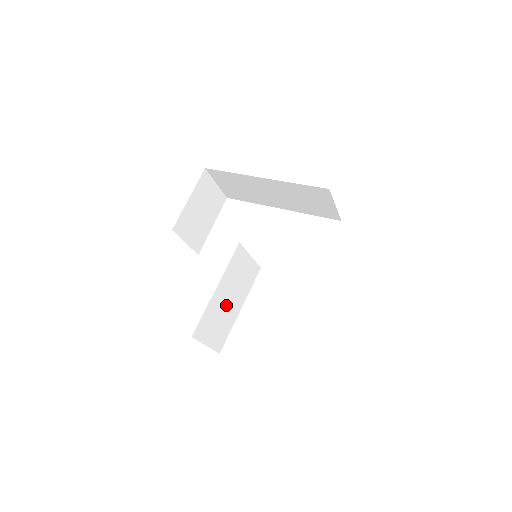
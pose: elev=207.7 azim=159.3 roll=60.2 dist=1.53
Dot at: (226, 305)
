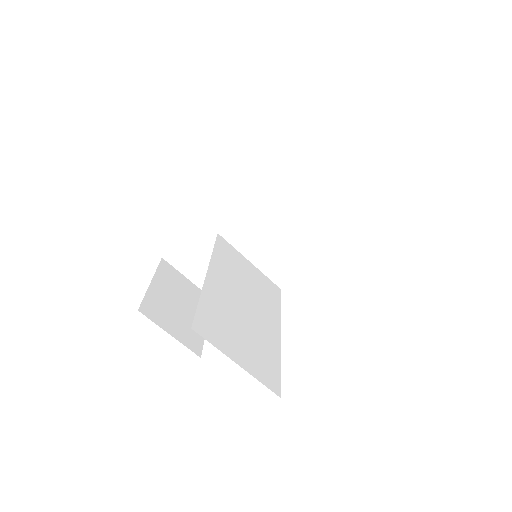
Dot at: (244, 312)
